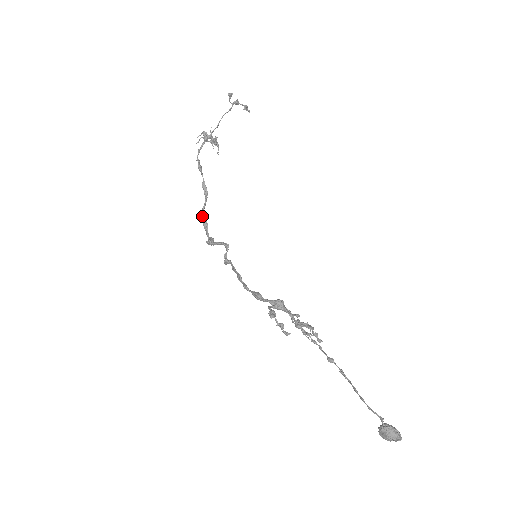
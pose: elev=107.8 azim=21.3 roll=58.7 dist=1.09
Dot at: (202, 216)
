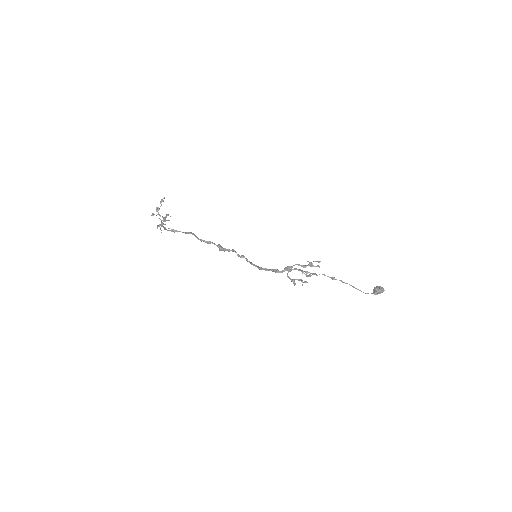
Dot at: (201, 241)
